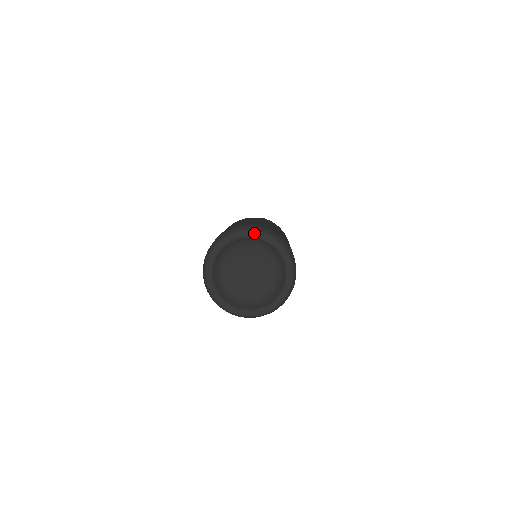
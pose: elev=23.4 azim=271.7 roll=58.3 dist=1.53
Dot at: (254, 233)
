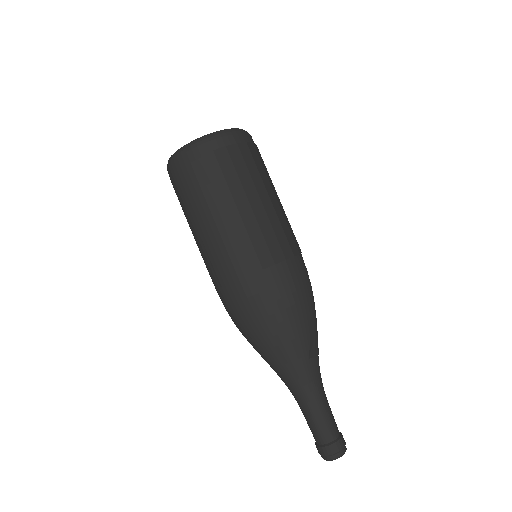
Dot at: occluded
